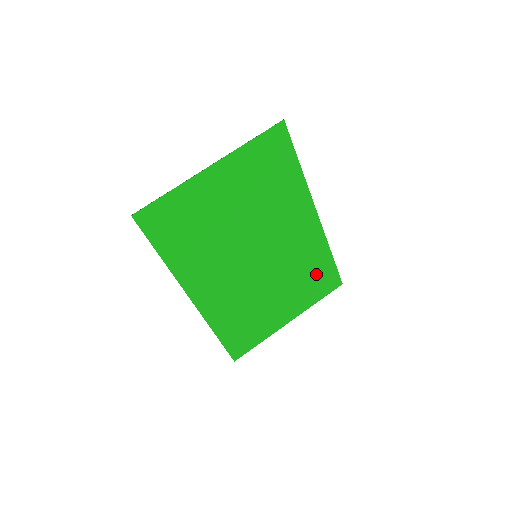
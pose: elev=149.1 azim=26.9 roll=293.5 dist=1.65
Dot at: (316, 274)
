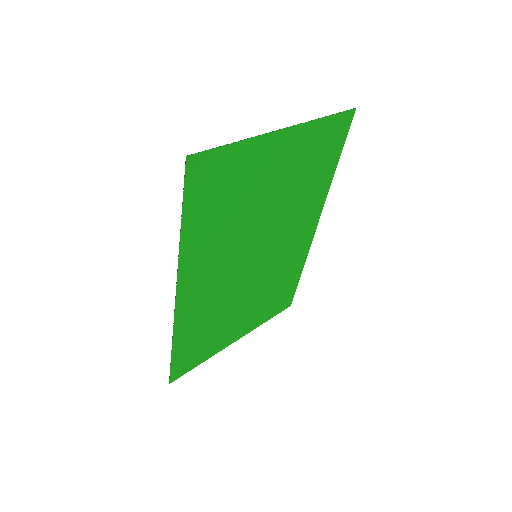
Dot at: (281, 290)
